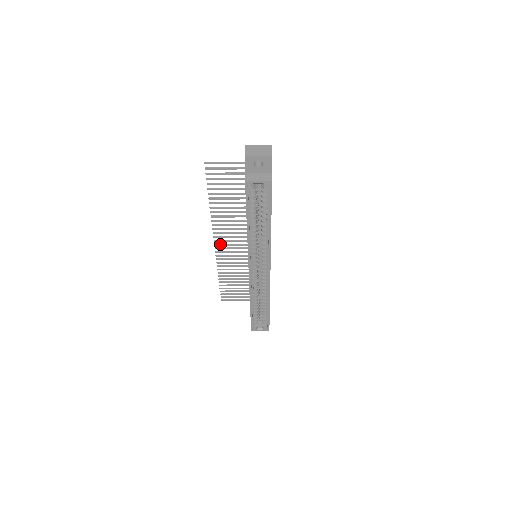
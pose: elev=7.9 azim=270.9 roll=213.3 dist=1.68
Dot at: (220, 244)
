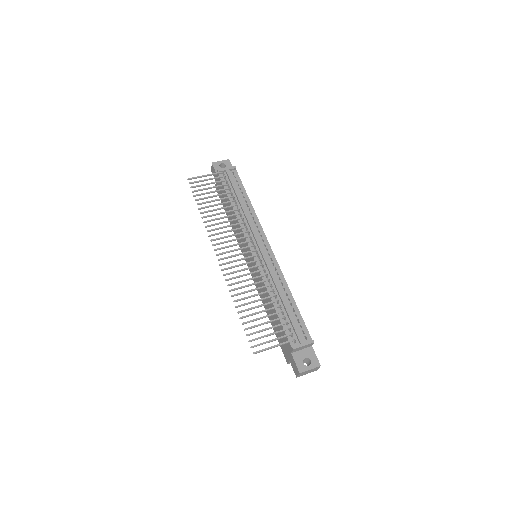
Dot at: occluded
